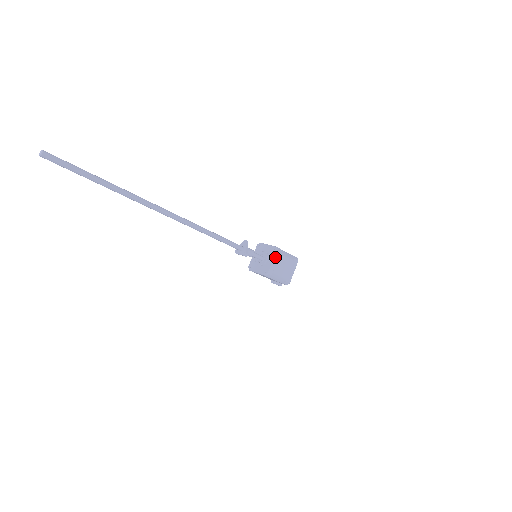
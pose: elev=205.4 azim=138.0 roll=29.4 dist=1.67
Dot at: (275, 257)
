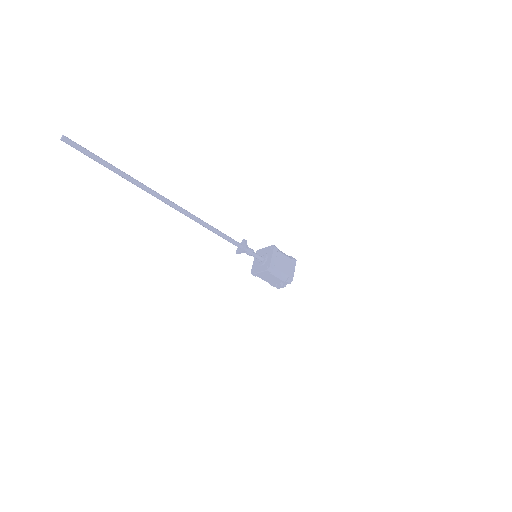
Dot at: (274, 253)
